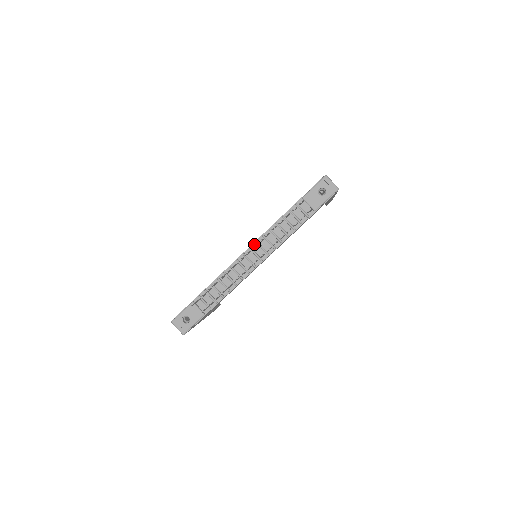
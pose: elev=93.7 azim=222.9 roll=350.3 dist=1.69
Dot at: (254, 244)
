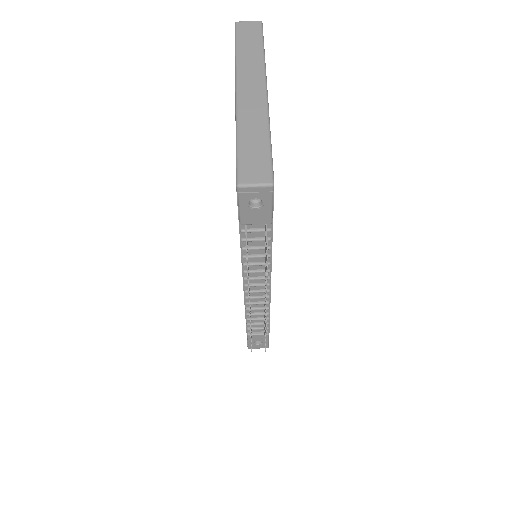
Dot at: (244, 280)
